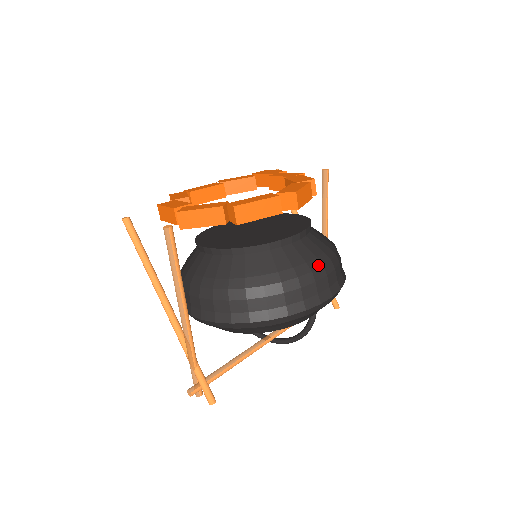
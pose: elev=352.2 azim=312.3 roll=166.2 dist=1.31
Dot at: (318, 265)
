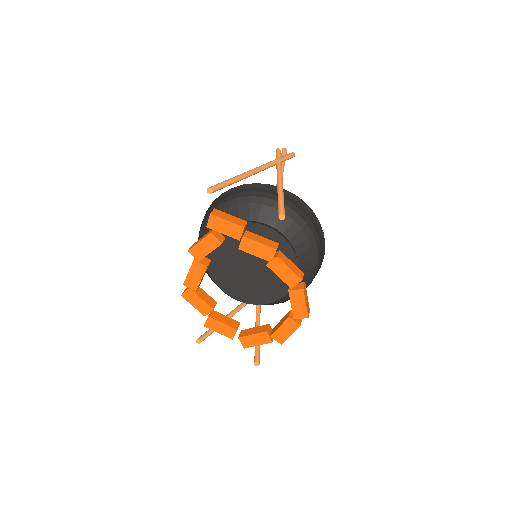
Dot at: (315, 270)
